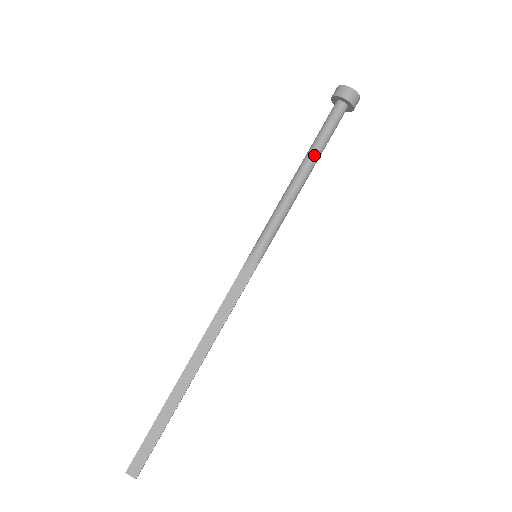
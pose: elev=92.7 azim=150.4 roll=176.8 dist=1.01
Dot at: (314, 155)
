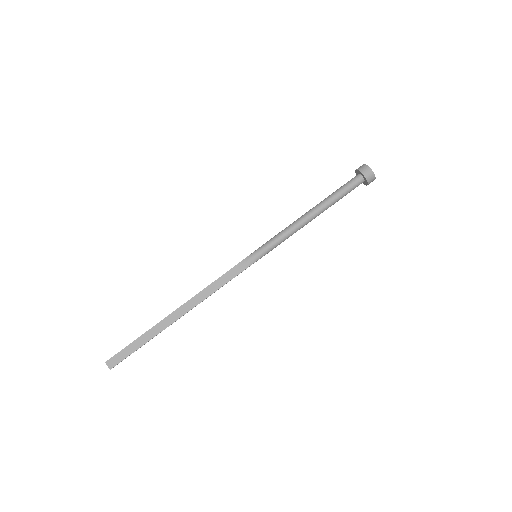
Dot at: (326, 205)
